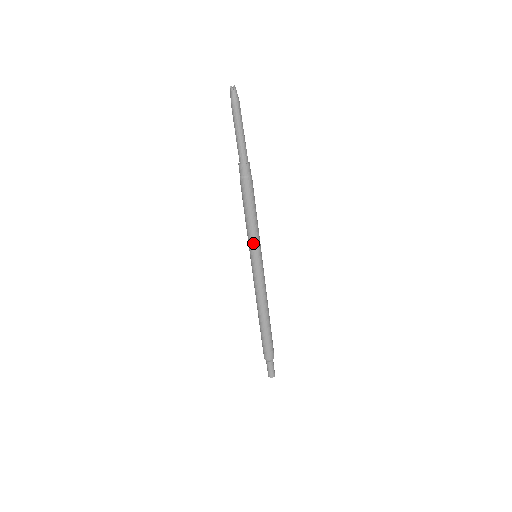
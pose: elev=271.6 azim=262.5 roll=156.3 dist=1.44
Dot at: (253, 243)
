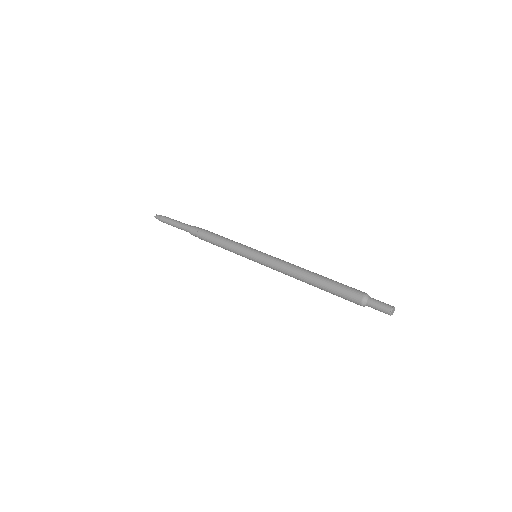
Dot at: (241, 250)
